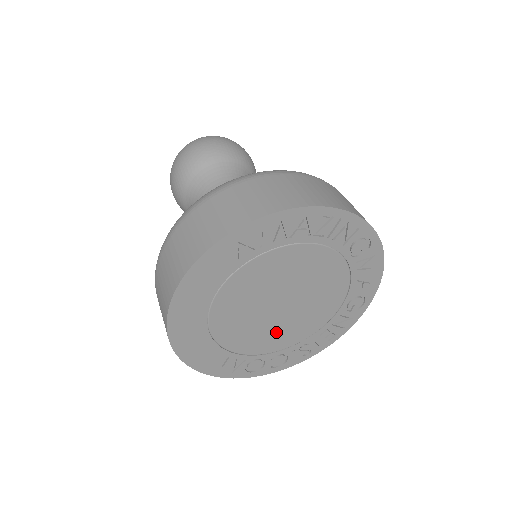
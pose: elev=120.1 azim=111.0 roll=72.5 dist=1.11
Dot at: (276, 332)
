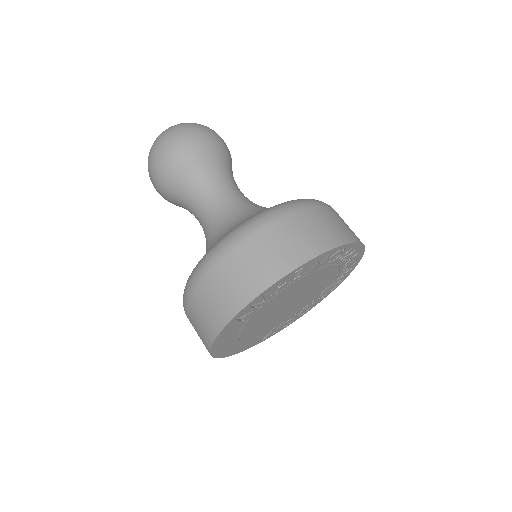
Dot at: (294, 309)
